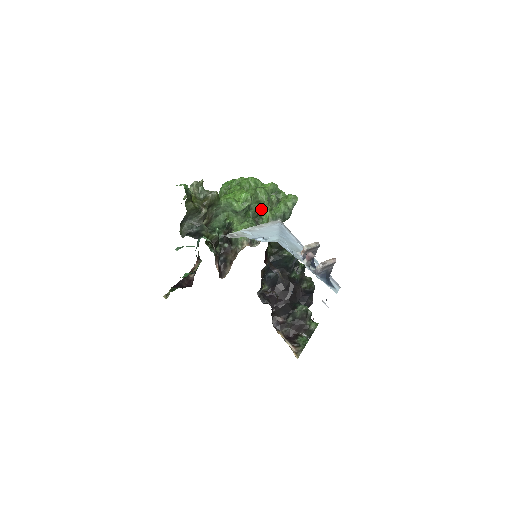
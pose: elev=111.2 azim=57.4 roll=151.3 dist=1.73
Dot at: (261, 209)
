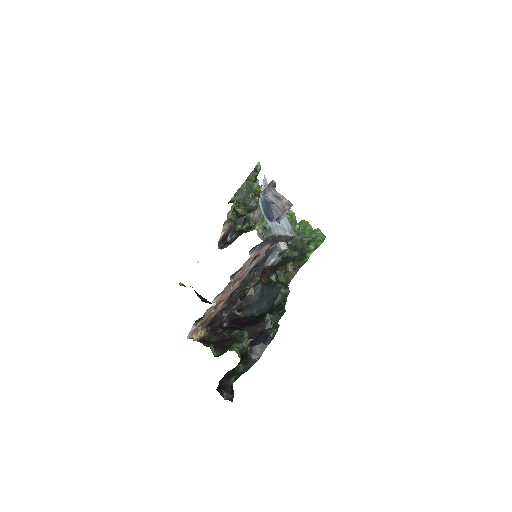
Dot at: occluded
